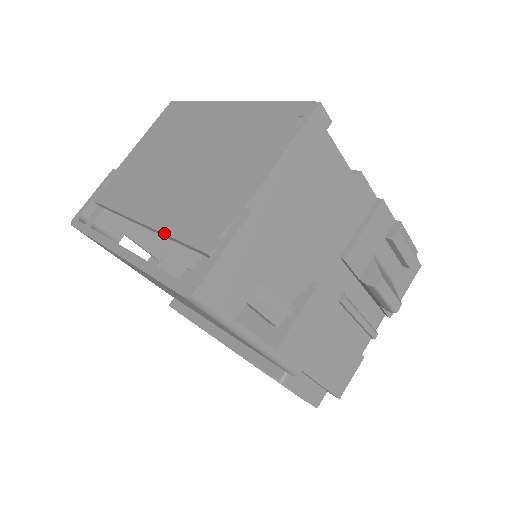
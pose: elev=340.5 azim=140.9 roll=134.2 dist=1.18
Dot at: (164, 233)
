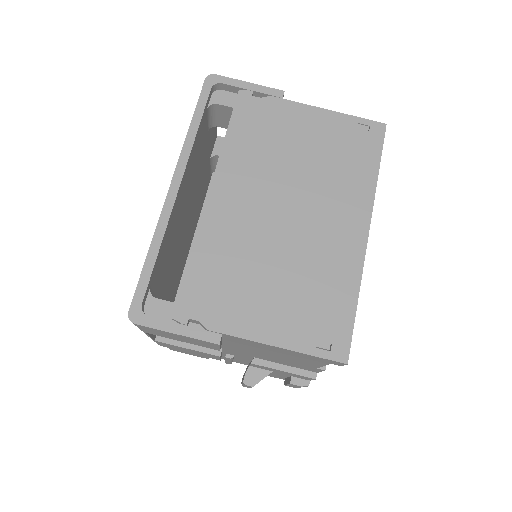
Dot at: (194, 243)
